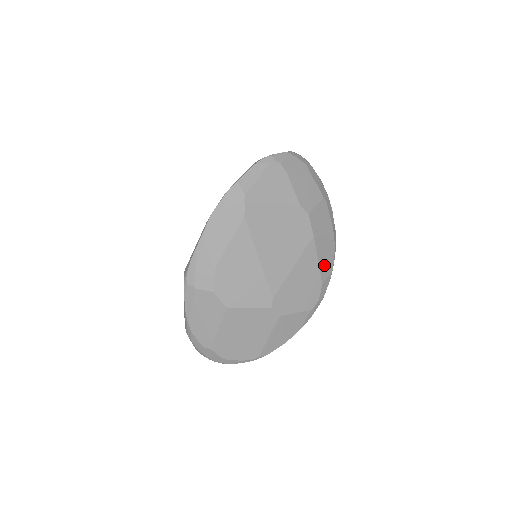
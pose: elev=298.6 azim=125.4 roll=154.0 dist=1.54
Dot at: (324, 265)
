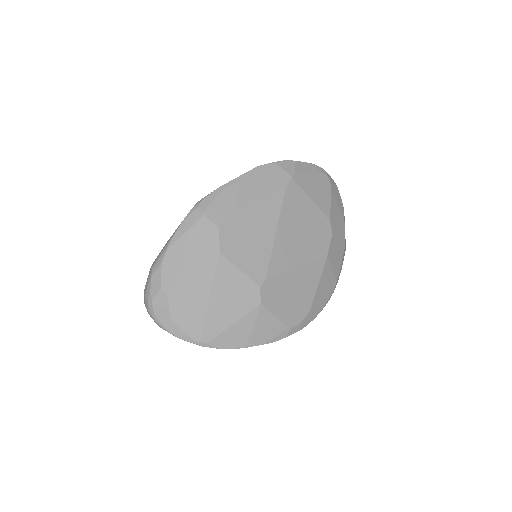
Dot at: (320, 295)
